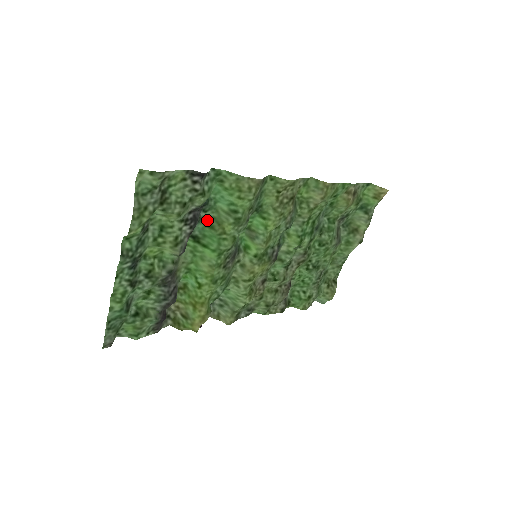
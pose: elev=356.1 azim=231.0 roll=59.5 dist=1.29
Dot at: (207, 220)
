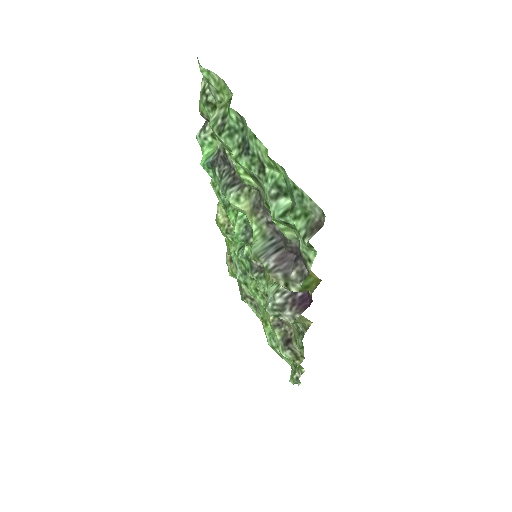
Dot at: occluded
